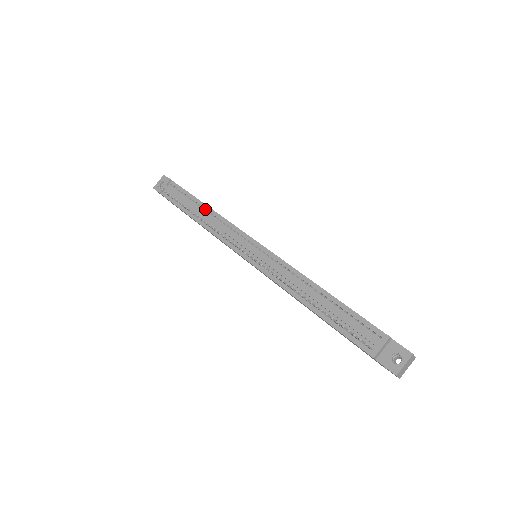
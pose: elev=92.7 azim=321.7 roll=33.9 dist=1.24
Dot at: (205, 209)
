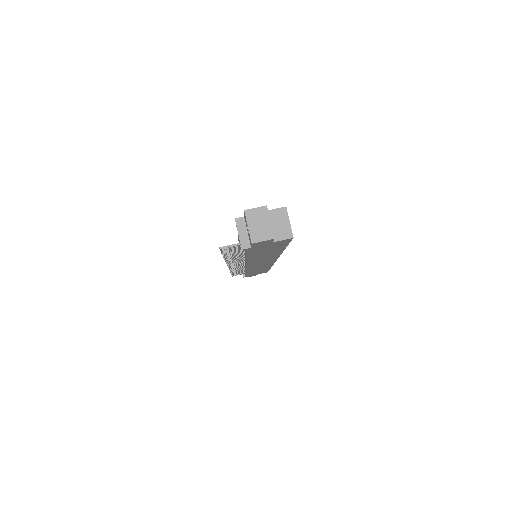
Dot at: occluded
